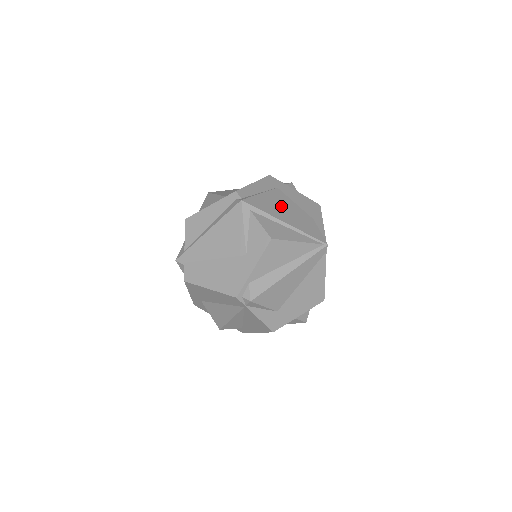
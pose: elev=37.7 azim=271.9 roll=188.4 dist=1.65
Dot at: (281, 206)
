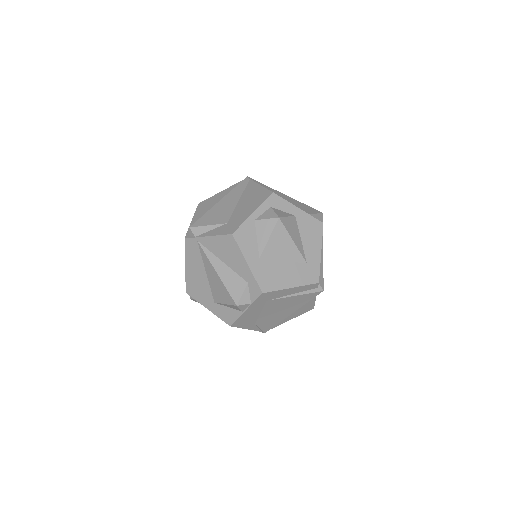
Dot at: occluded
